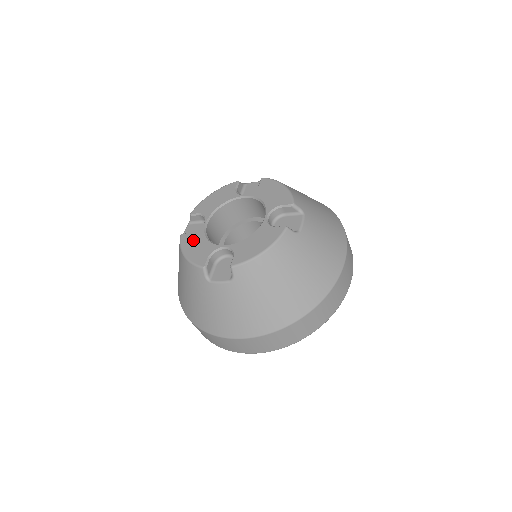
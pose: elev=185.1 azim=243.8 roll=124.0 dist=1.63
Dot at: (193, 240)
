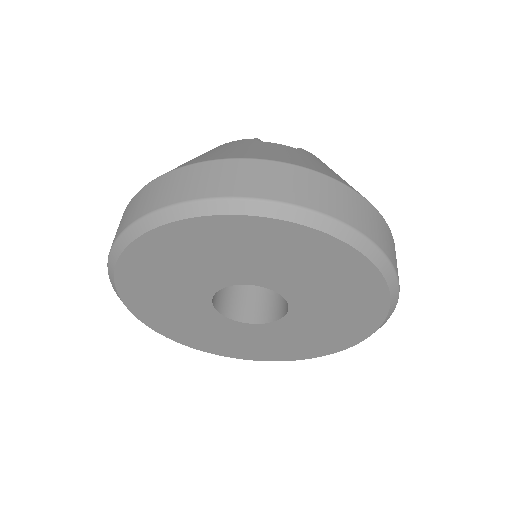
Dot at: occluded
